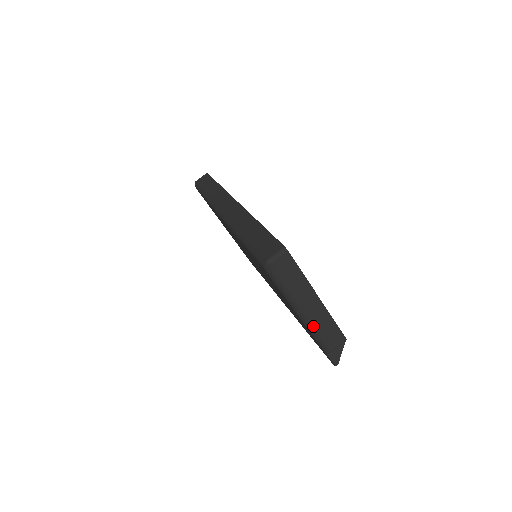
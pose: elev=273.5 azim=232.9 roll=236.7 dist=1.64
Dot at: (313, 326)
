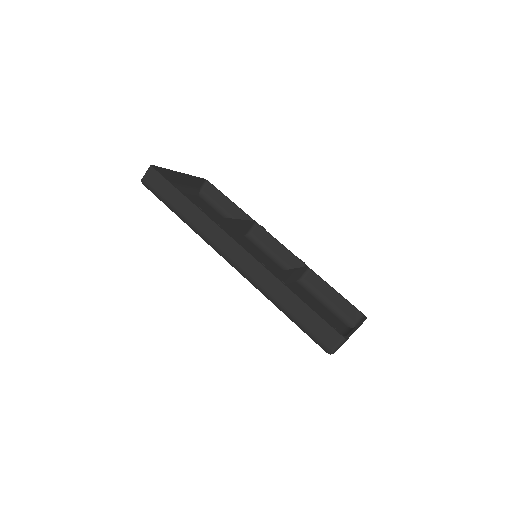
Dot at: occluded
